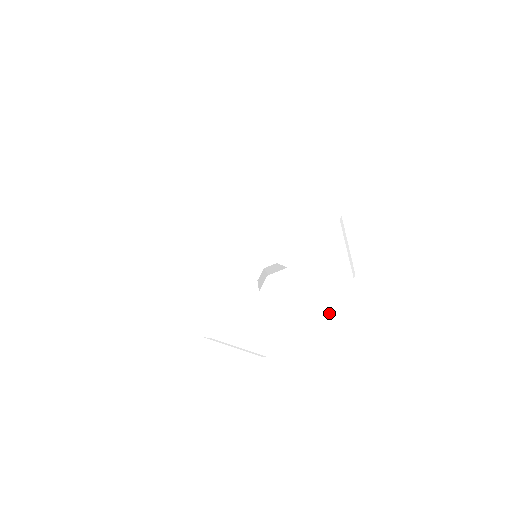
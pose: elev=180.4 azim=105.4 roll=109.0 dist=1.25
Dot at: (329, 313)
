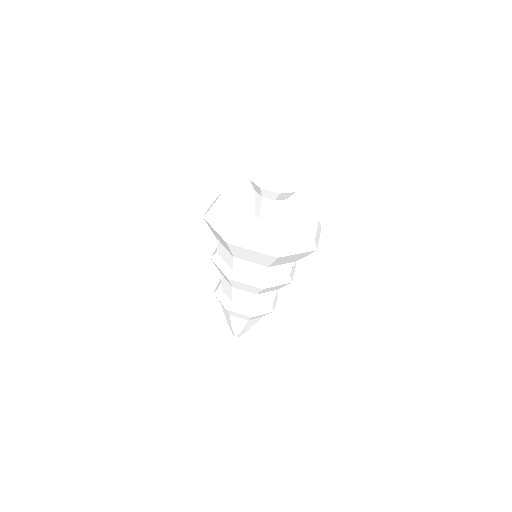
Dot at: (312, 232)
